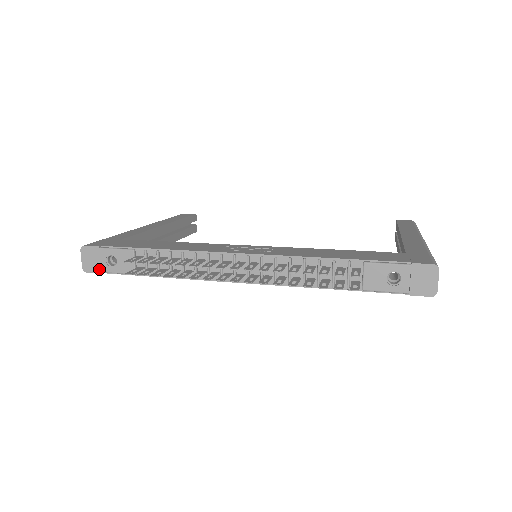
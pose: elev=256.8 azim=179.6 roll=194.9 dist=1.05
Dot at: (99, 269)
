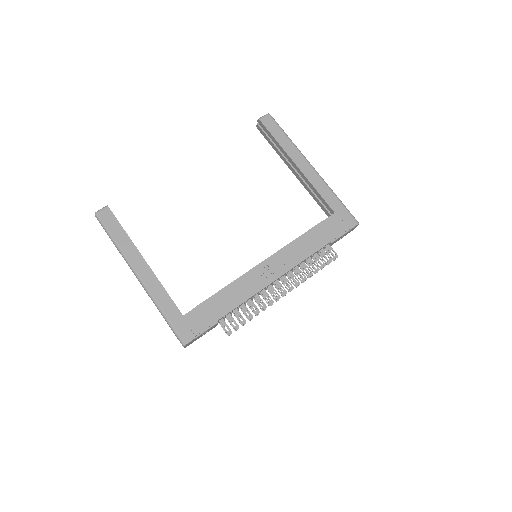
Dot at: (195, 340)
